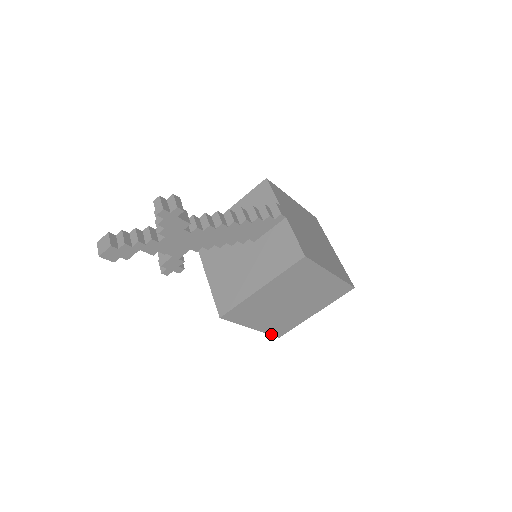
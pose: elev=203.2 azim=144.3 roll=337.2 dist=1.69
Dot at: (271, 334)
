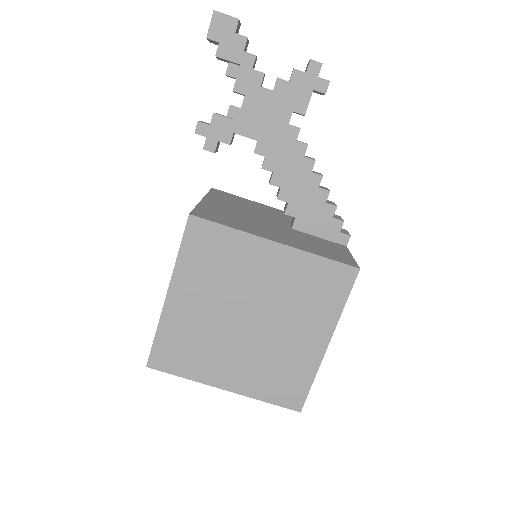
Dot at: (155, 344)
